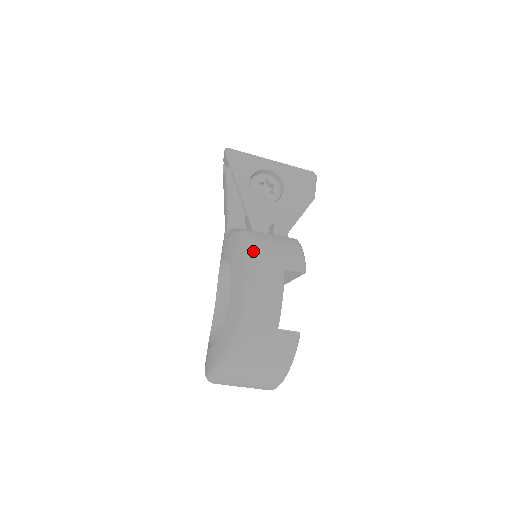
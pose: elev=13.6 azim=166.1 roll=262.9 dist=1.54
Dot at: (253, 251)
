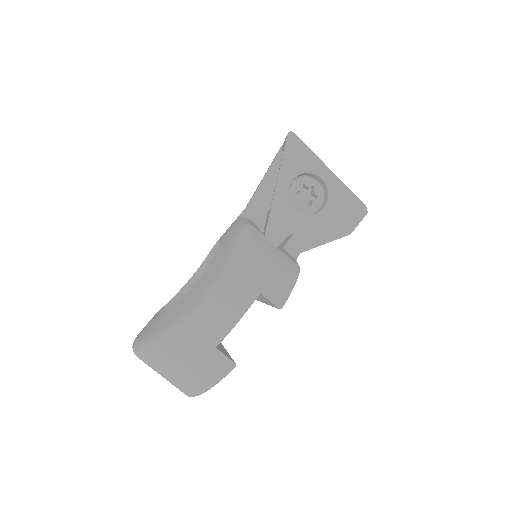
Dot at: (241, 255)
